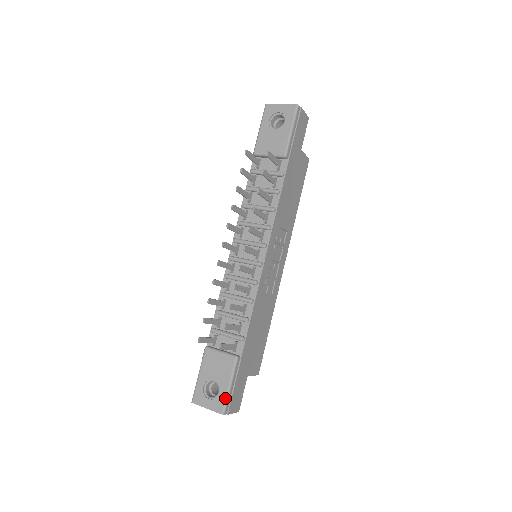
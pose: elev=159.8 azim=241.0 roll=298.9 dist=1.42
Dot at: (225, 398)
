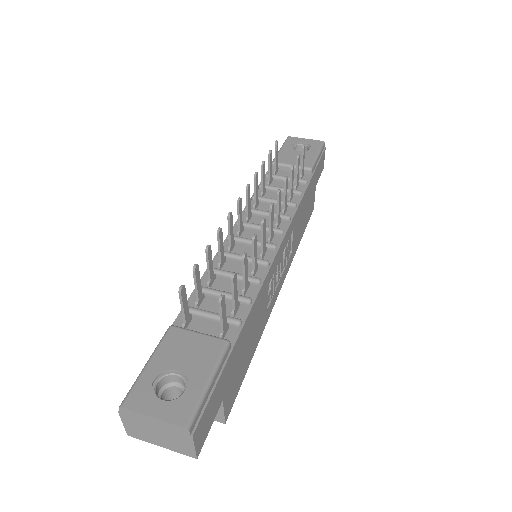
Dot at: (197, 399)
